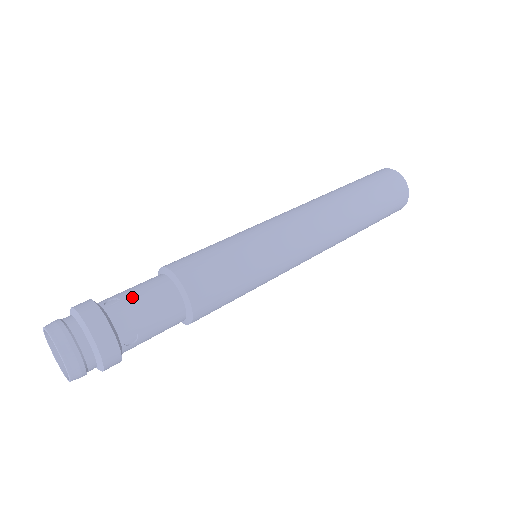
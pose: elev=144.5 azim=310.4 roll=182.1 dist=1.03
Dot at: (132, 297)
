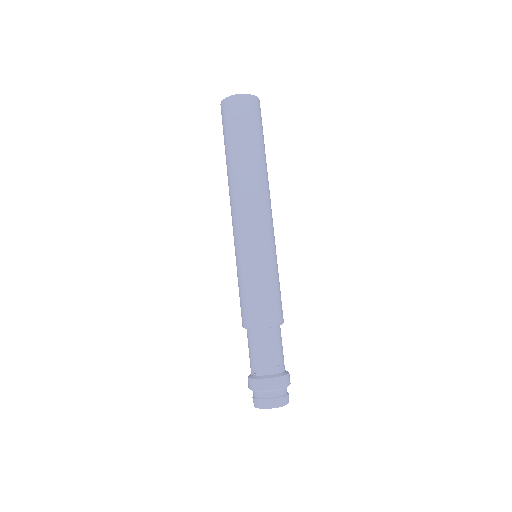
Dot at: (256, 357)
